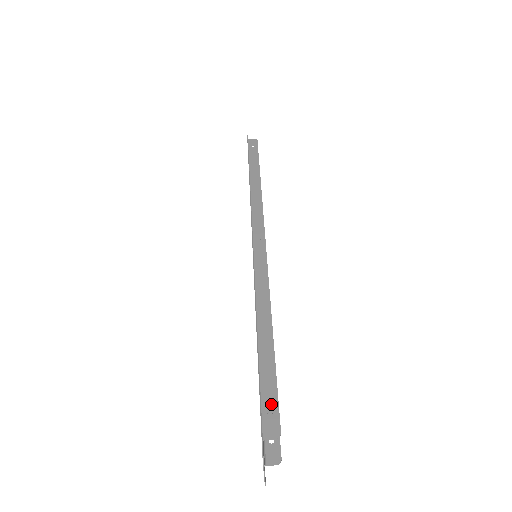
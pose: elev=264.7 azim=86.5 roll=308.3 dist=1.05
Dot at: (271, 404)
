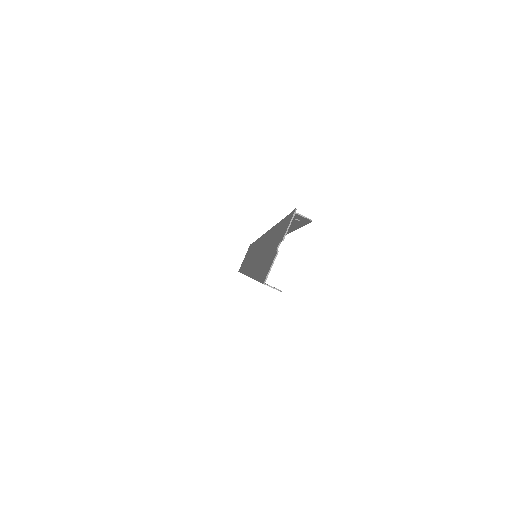
Dot at: (298, 220)
